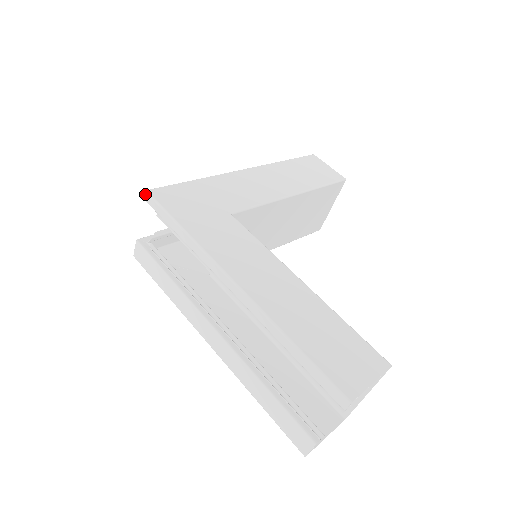
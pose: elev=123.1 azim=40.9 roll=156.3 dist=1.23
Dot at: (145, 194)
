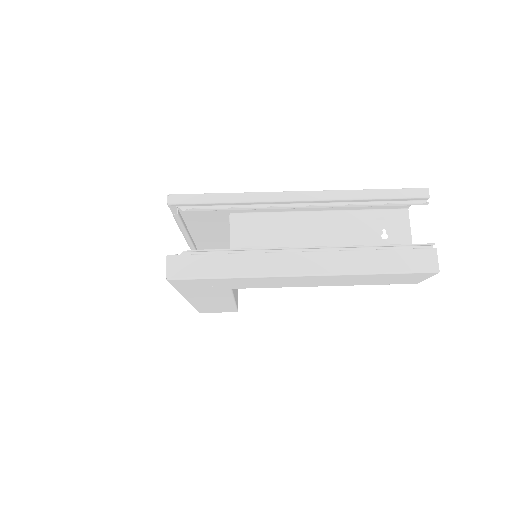
Dot at: (169, 197)
